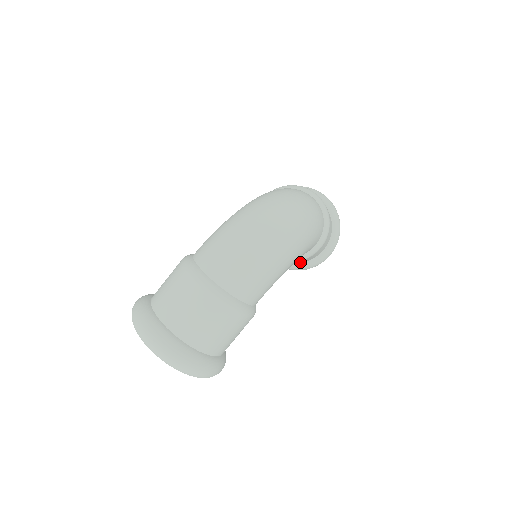
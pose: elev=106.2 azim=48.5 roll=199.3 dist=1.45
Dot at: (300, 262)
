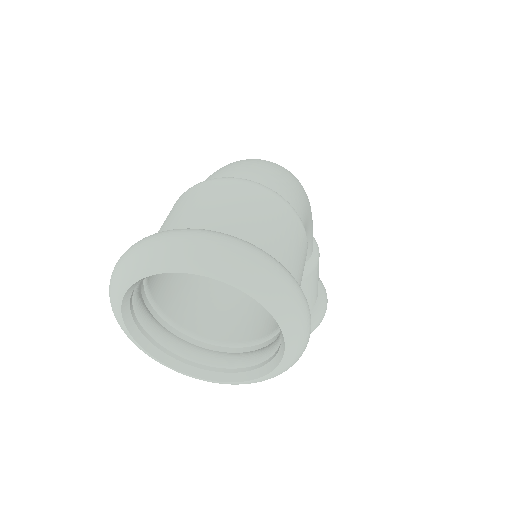
Dot at: occluded
